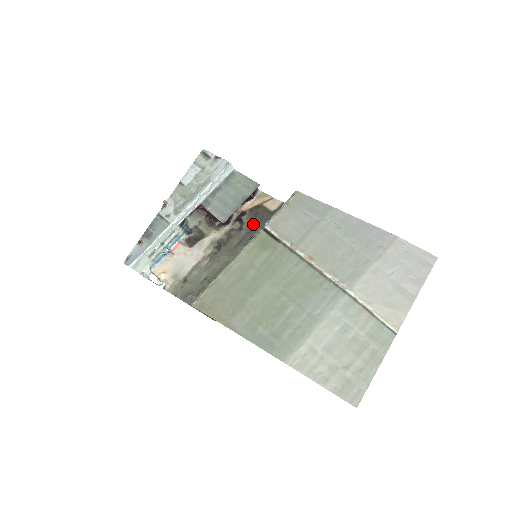
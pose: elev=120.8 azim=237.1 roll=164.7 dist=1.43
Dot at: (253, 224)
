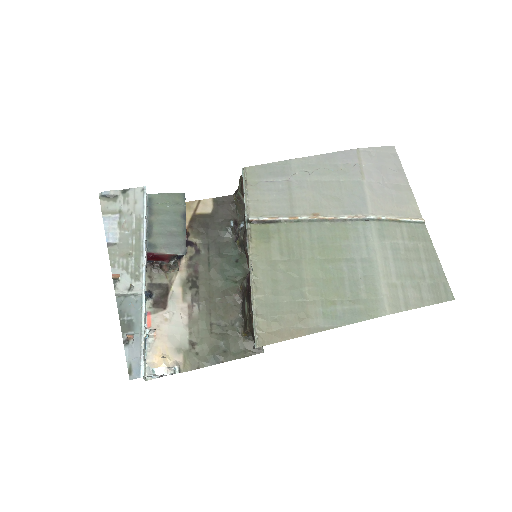
Dot at: (206, 238)
